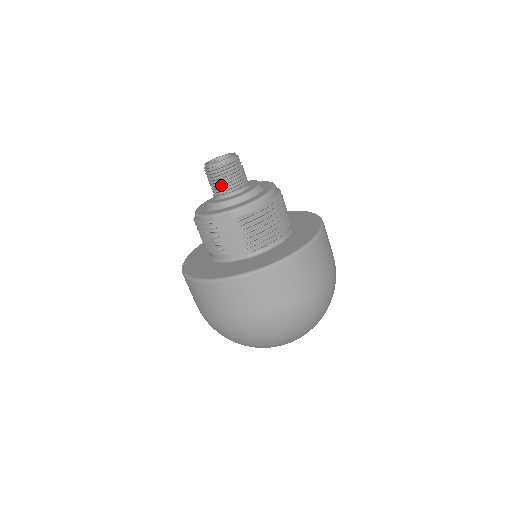
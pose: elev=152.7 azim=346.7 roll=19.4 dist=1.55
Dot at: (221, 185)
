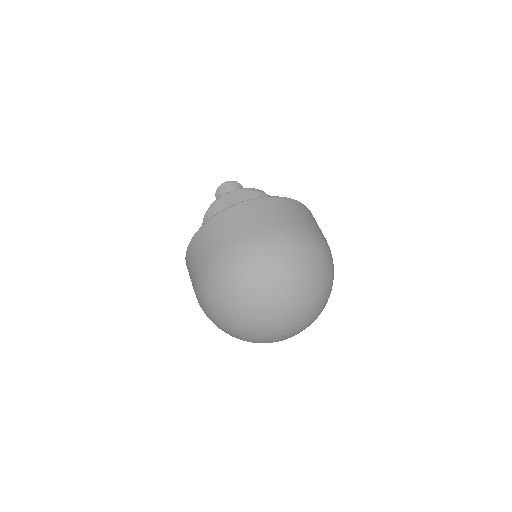
Dot at: occluded
